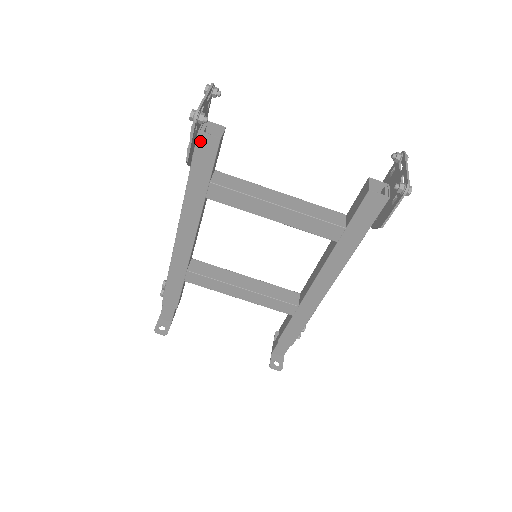
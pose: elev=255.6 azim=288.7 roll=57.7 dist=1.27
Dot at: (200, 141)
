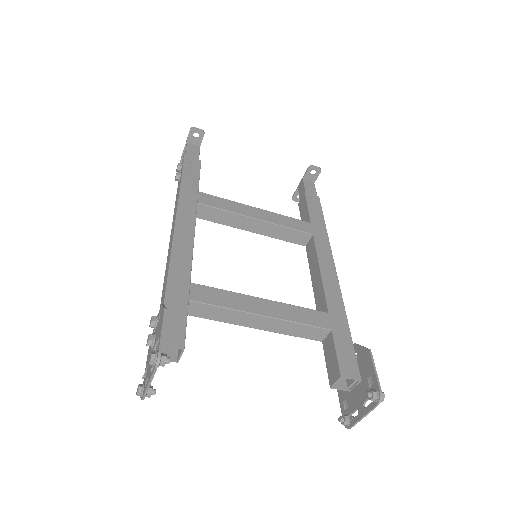
Dot at: occluded
